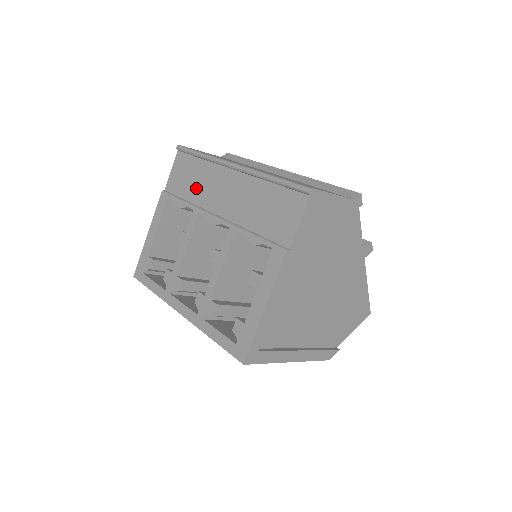
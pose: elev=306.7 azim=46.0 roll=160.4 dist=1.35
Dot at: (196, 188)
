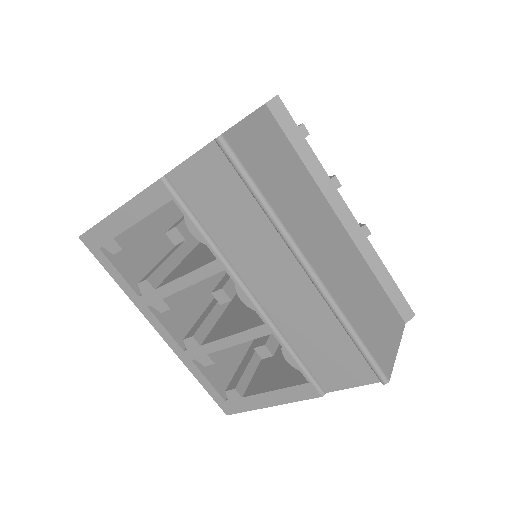
Dot at: (231, 232)
